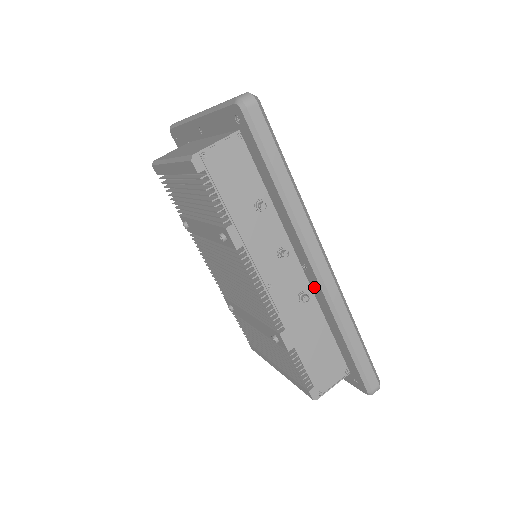
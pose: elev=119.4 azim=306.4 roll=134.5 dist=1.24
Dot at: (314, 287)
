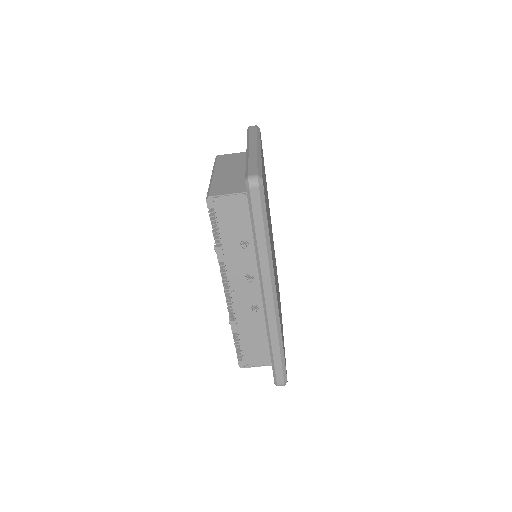
Dot at: occluded
